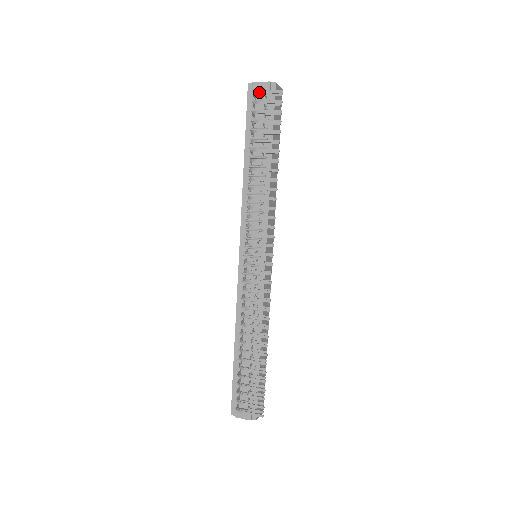
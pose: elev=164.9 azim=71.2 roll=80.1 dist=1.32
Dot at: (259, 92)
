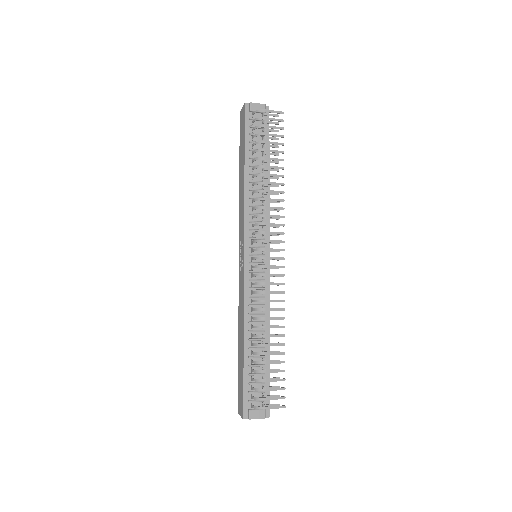
Dot at: (264, 110)
